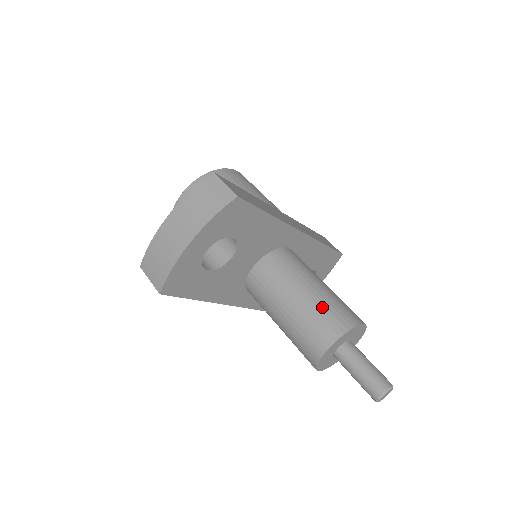
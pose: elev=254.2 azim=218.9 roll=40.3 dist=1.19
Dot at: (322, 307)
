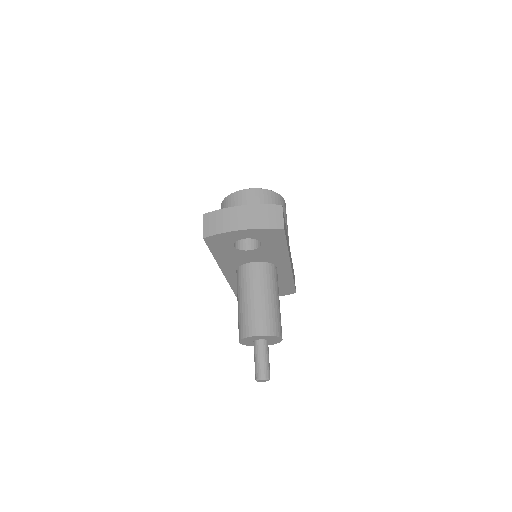
Dot at: (270, 313)
